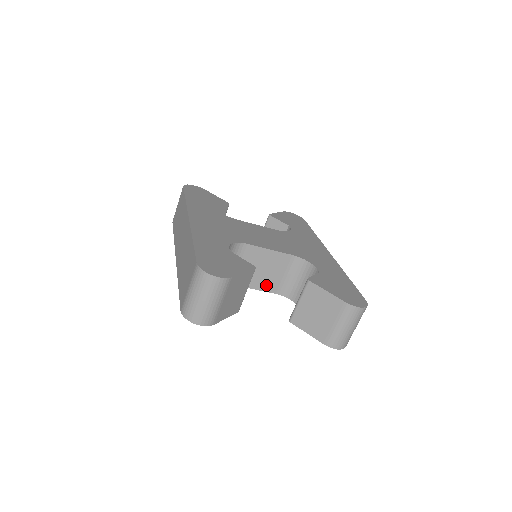
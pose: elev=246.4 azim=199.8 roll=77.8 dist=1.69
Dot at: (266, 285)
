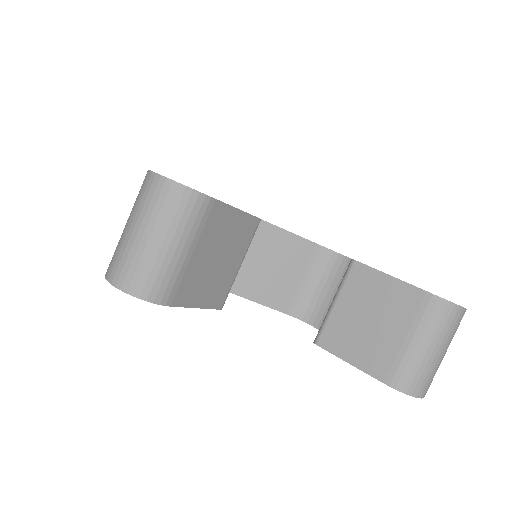
Dot at: (271, 295)
